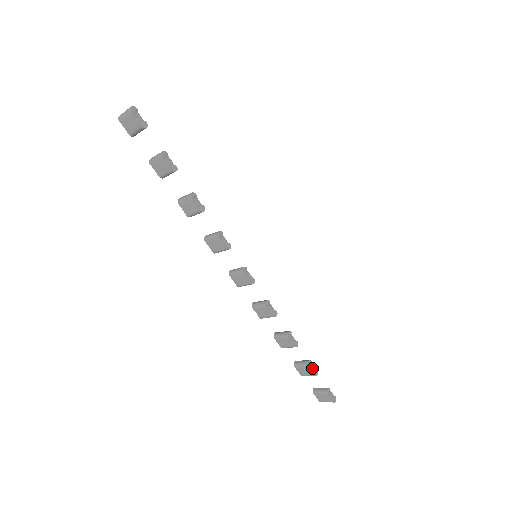
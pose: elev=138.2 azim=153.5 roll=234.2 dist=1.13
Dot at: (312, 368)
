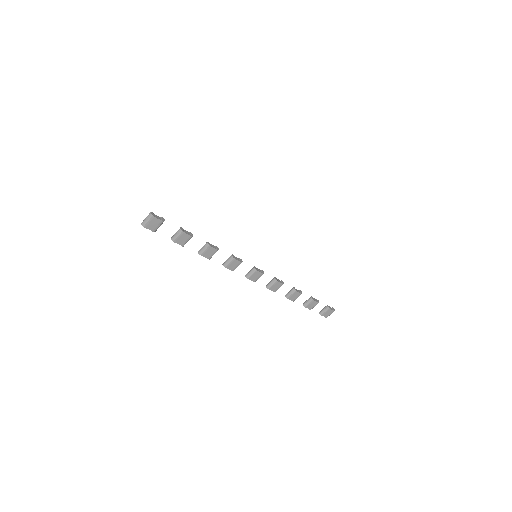
Dot at: (315, 300)
